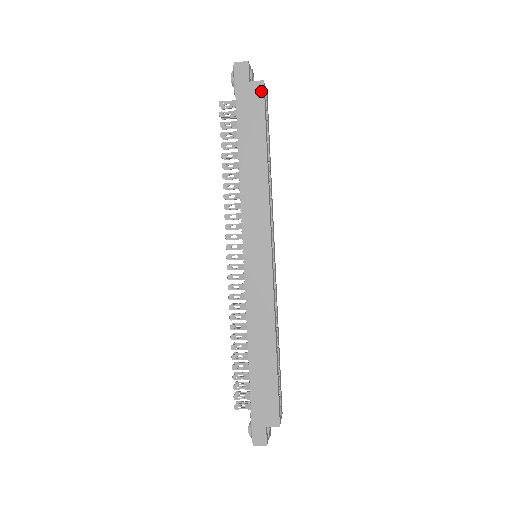
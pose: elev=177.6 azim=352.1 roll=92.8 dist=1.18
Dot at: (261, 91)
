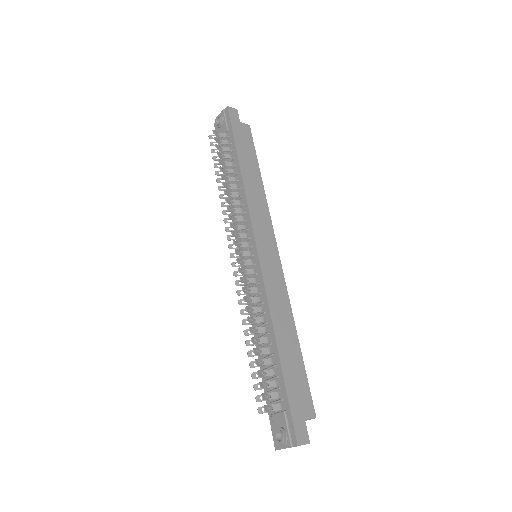
Dot at: (249, 131)
